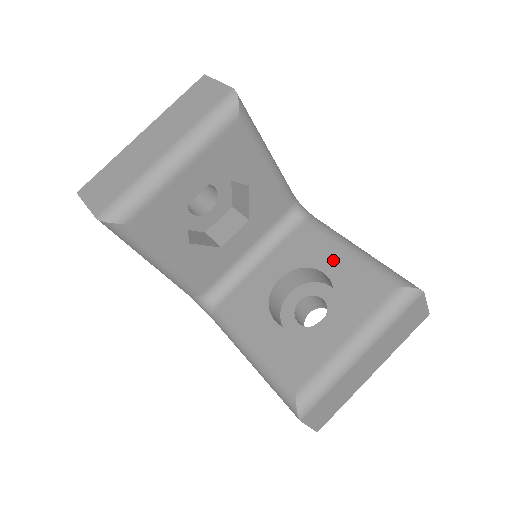
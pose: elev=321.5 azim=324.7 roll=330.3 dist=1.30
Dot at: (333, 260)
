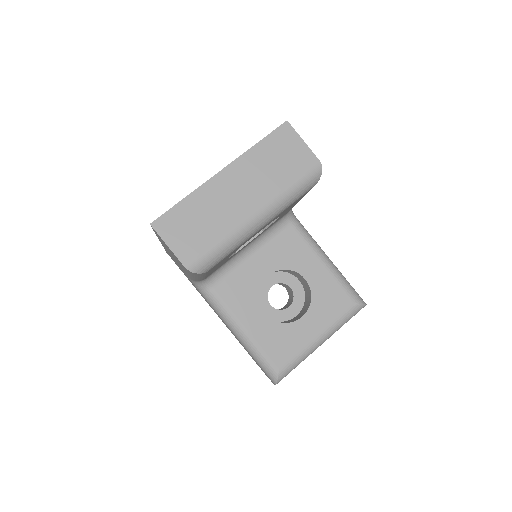
Dot at: (313, 269)
